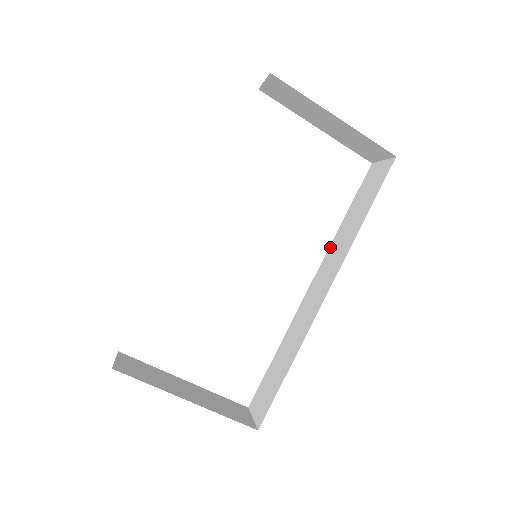
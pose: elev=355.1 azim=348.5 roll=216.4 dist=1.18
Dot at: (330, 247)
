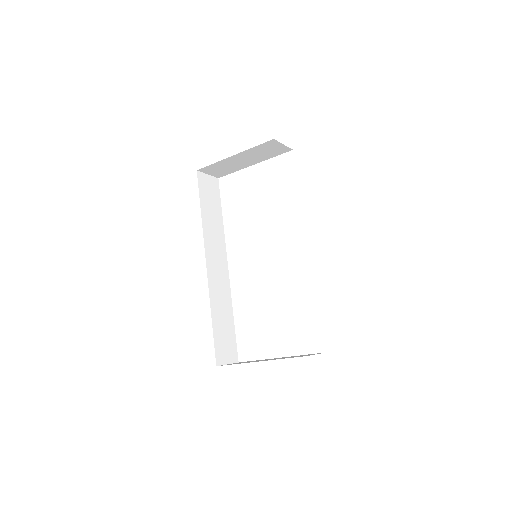
Dot at: occluded
